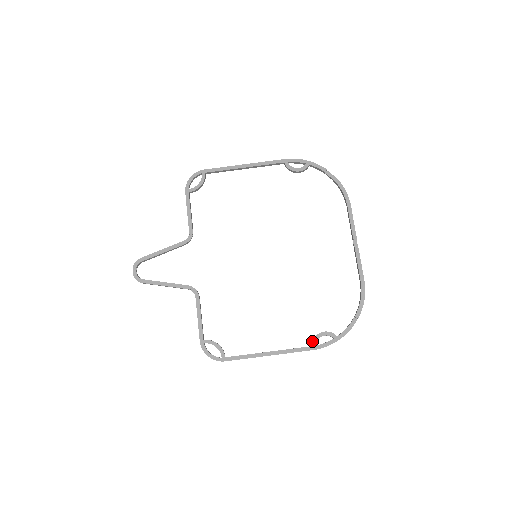
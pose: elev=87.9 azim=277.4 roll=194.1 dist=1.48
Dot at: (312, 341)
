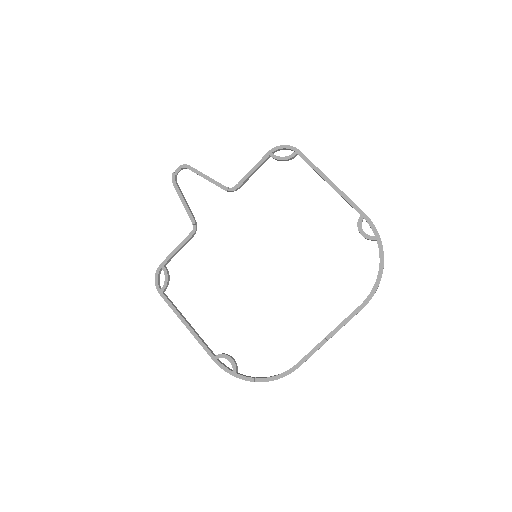
Dot at: (219, 354)
